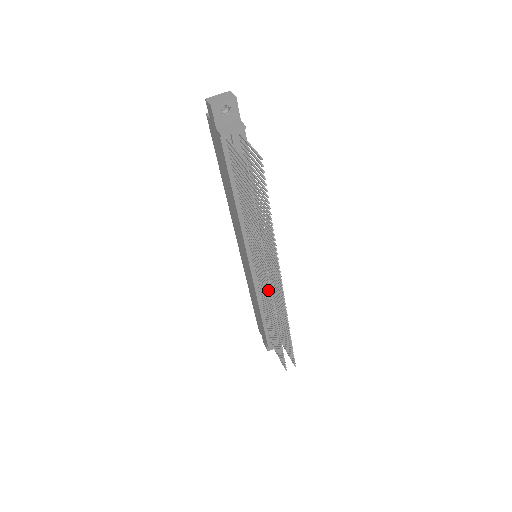
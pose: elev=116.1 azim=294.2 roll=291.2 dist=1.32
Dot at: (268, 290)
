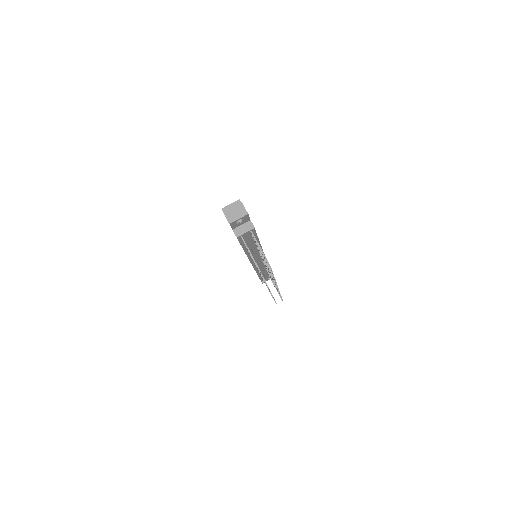
Dot at: occluded
